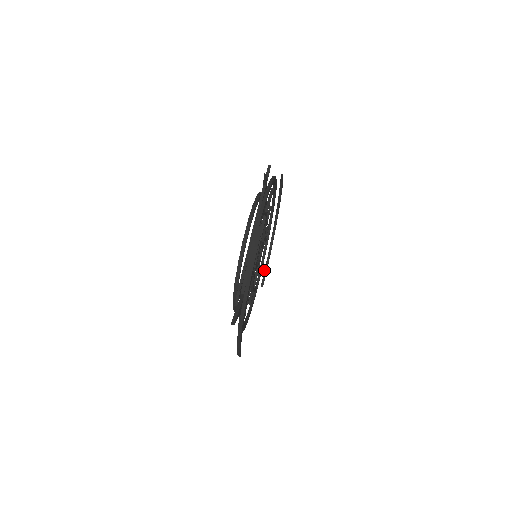
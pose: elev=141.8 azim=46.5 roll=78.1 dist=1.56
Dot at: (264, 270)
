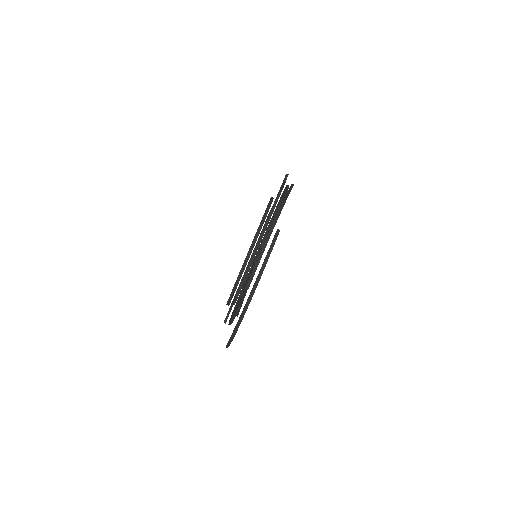
Dot at: occluded
